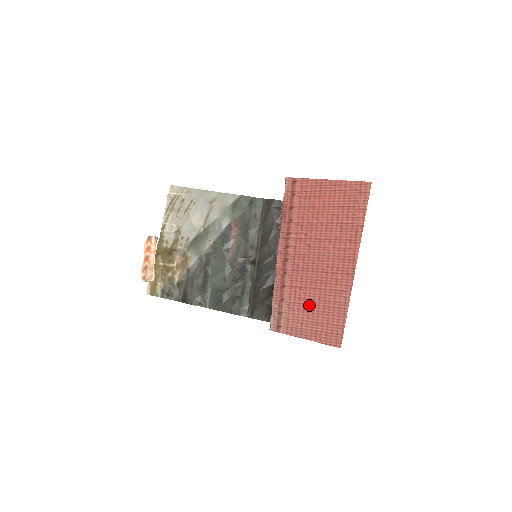
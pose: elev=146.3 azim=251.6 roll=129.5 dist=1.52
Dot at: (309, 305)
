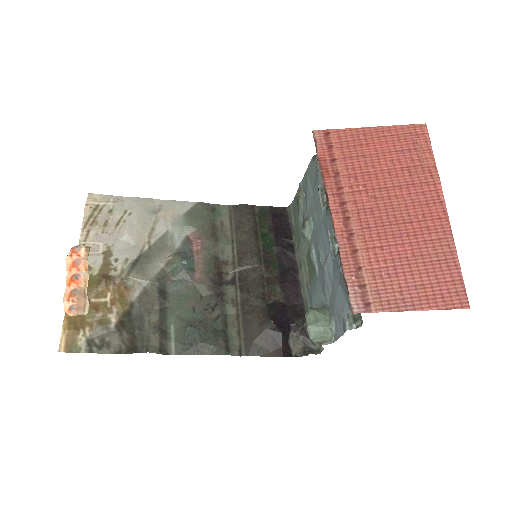
Dot at: (402, 266)
